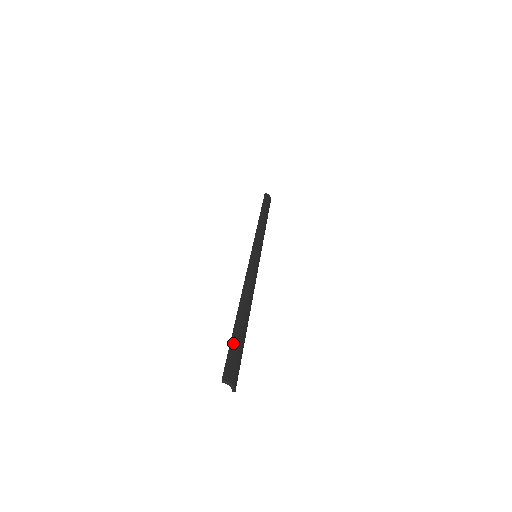
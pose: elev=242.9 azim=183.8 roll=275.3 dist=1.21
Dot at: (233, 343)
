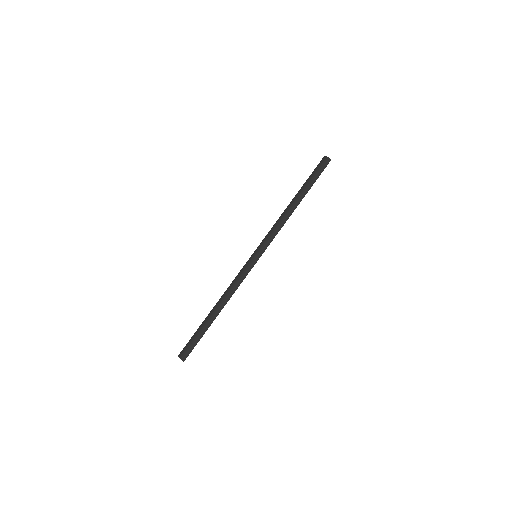
Dot at: (194, 335)
